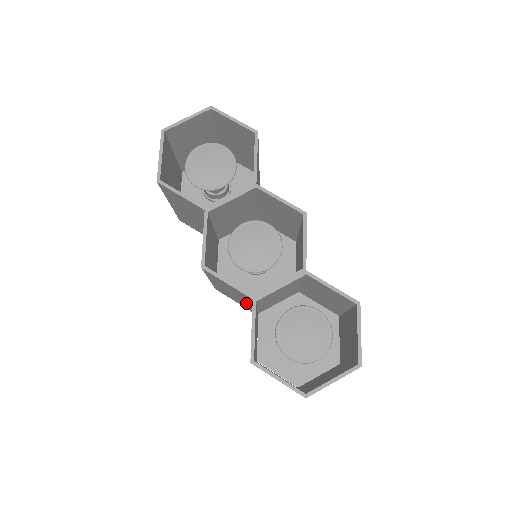
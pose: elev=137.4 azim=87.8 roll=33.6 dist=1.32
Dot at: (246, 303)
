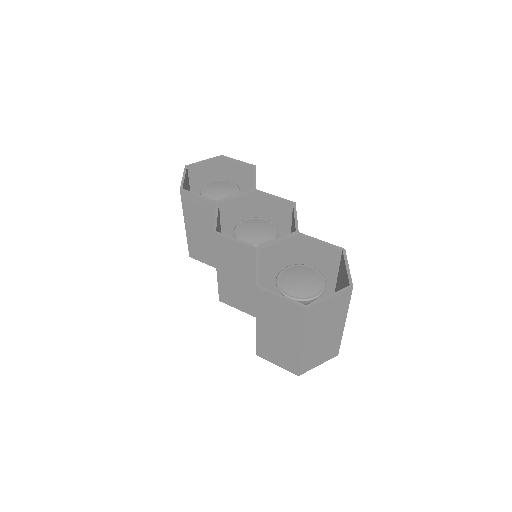
Dot at: (248, 286)
